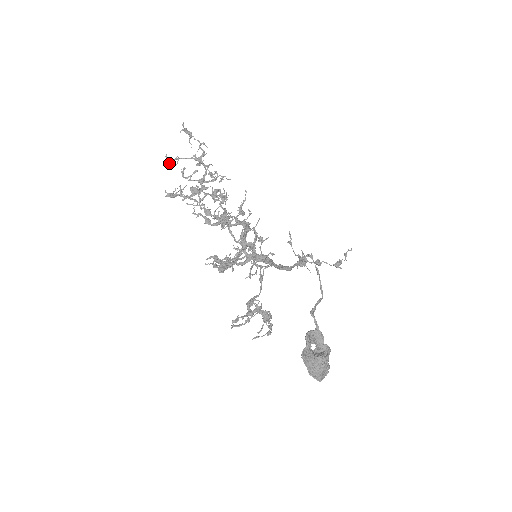
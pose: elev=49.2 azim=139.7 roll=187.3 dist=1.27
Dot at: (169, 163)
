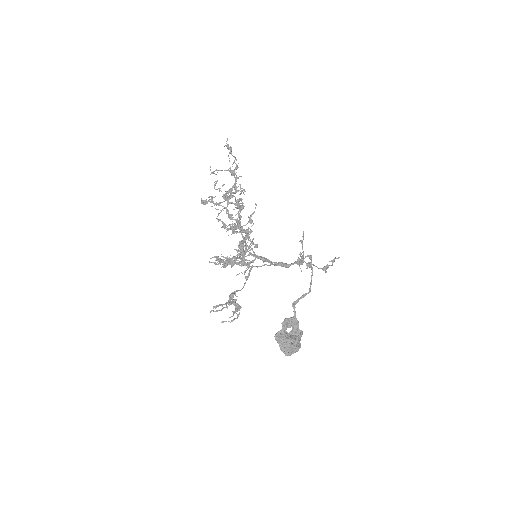
Dot at: (212, 173)
